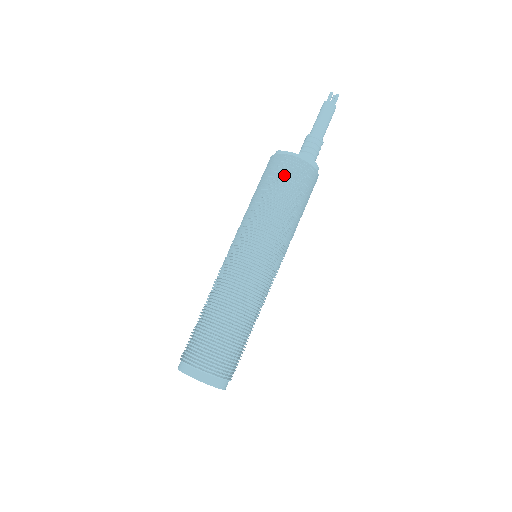
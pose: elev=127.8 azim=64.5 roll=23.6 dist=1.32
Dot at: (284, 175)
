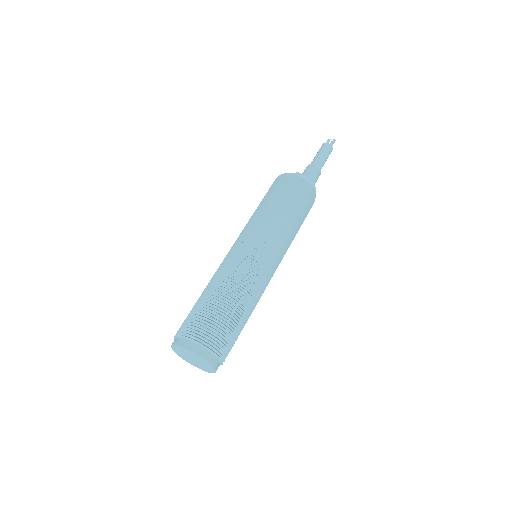
Dot at: (282, 188)
